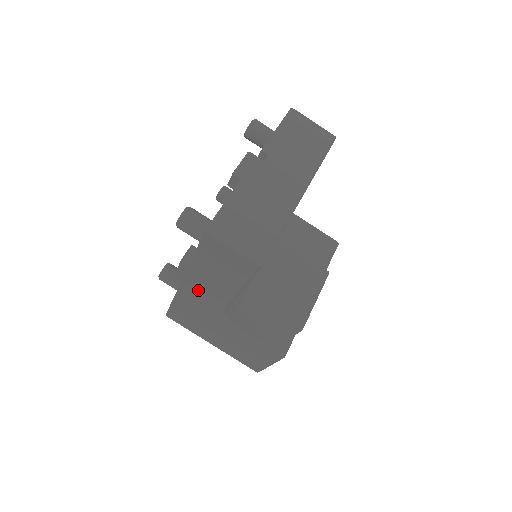
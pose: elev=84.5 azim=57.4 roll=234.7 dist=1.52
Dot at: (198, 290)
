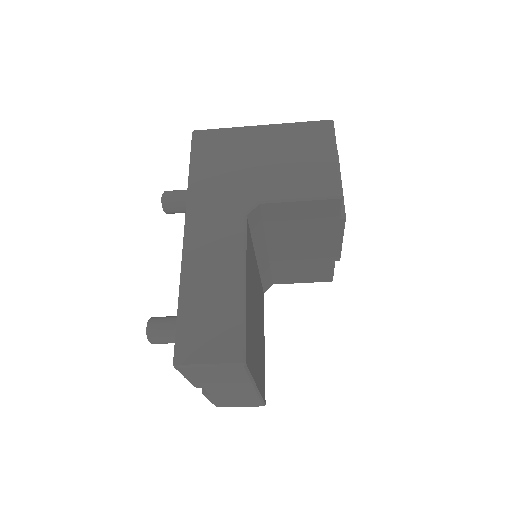
Dot at: occluded
